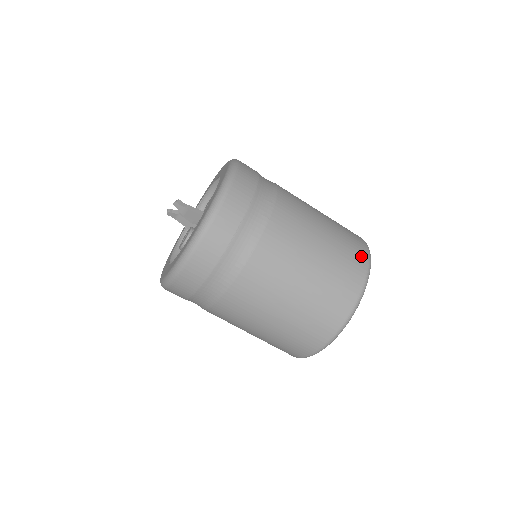
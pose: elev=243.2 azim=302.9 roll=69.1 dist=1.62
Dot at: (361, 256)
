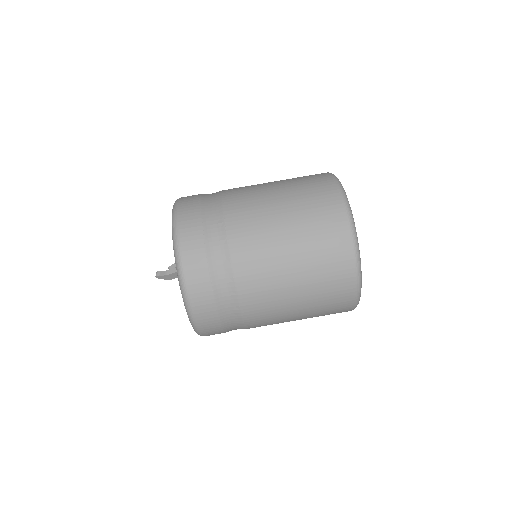
Dot at: (332, 201)
